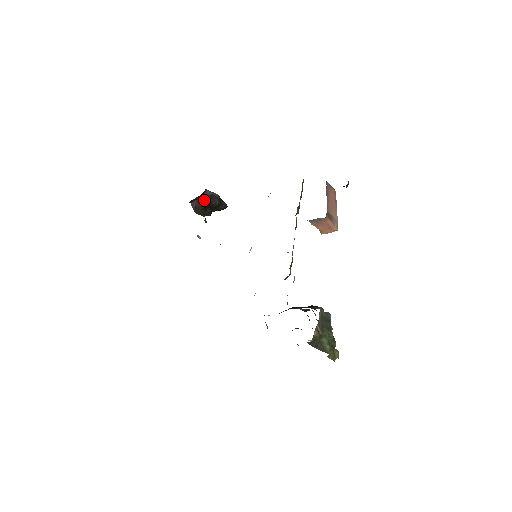
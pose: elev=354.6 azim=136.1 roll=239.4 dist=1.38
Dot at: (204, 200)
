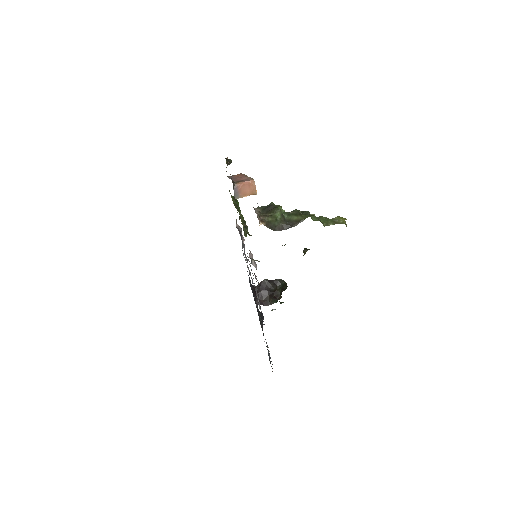
Dot at: (263, 293)
